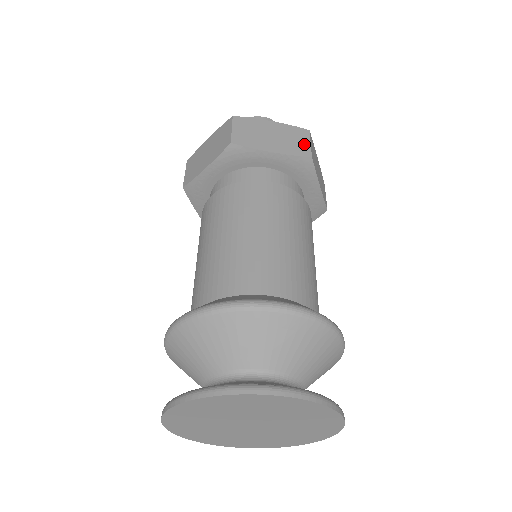
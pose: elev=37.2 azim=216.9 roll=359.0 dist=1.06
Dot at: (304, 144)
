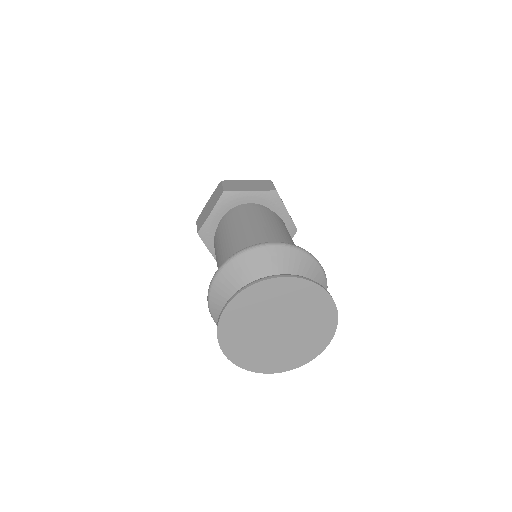
Dot at: (270, 186)
